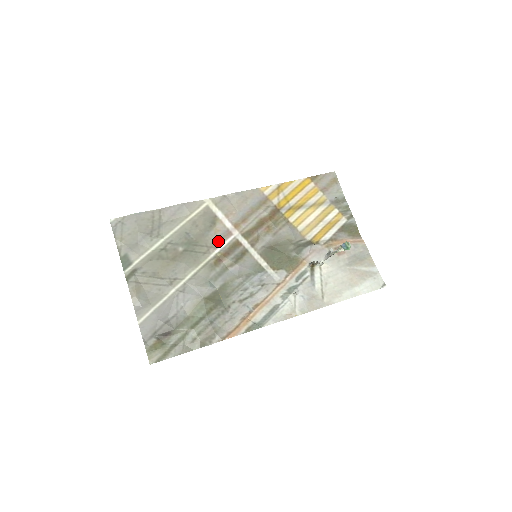
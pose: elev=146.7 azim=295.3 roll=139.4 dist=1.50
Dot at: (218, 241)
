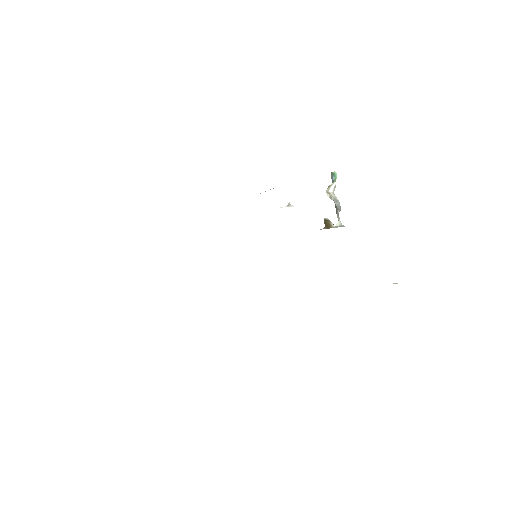
Dot at: occluded
